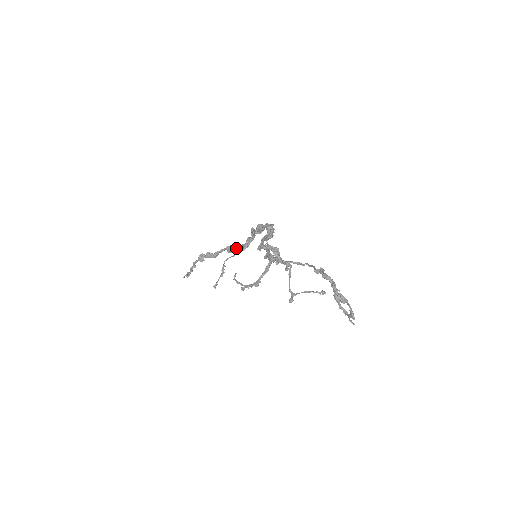
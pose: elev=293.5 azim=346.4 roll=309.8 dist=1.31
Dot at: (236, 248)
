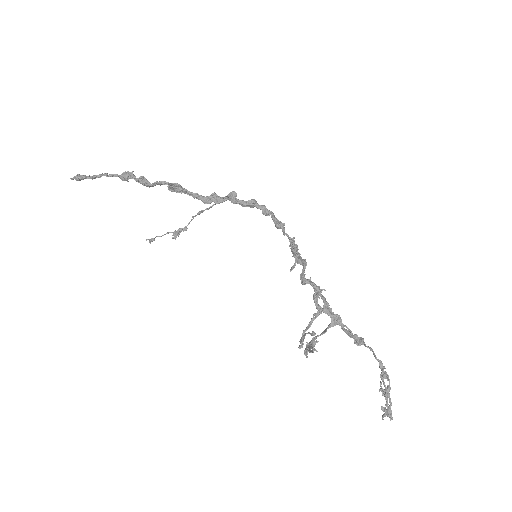
Dot at: (184, 191)
